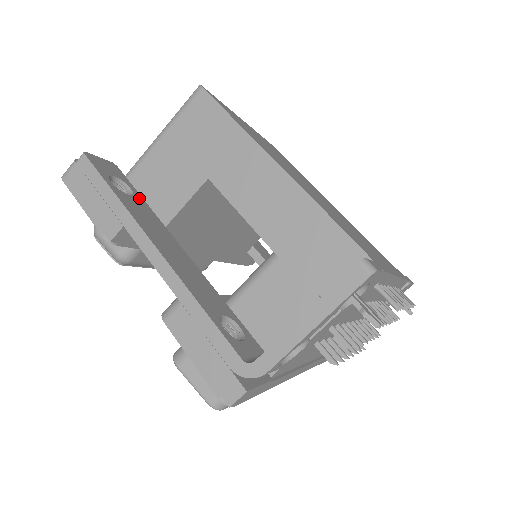
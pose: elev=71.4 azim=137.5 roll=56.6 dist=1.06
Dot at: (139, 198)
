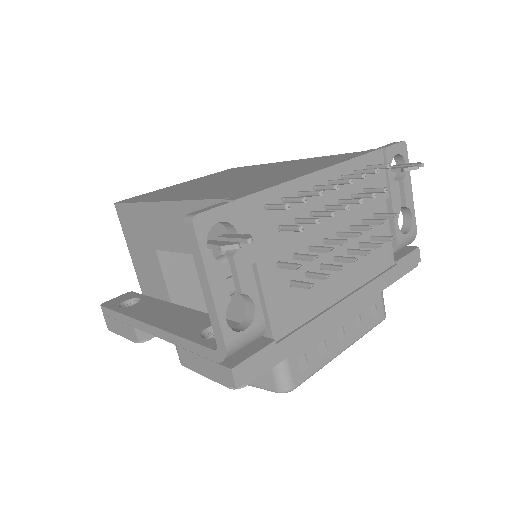
Dot at: (146, 299)
